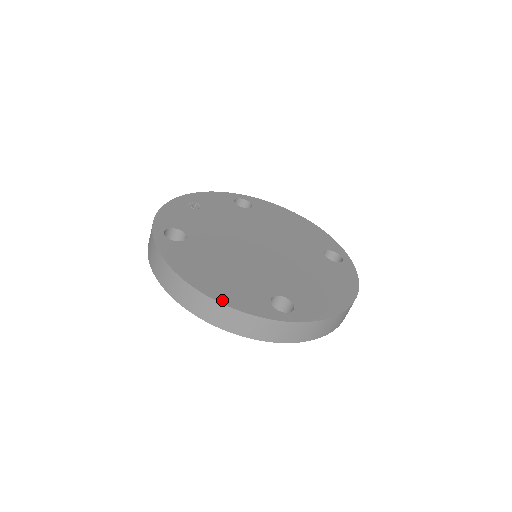
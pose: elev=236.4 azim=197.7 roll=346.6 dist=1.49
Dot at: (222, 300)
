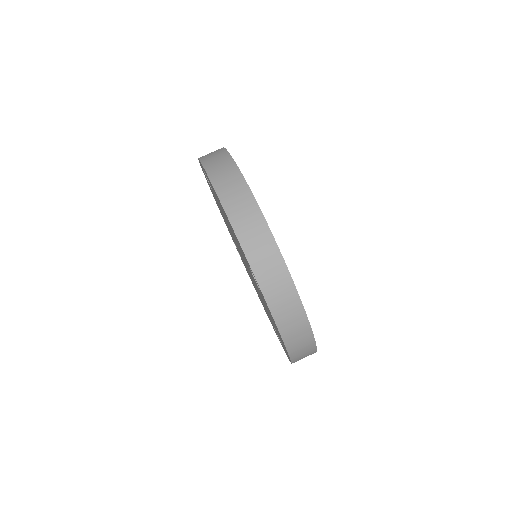
Dot at: occluded
